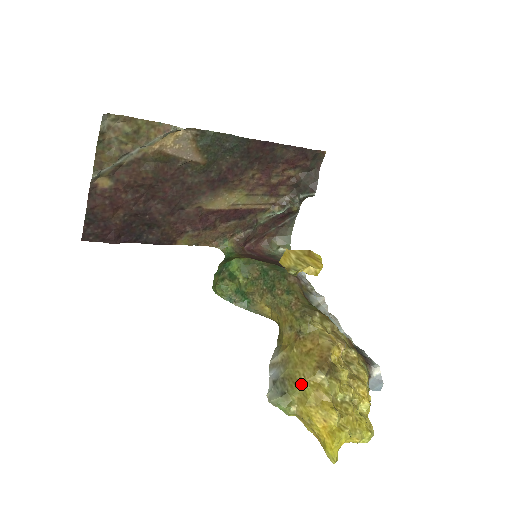
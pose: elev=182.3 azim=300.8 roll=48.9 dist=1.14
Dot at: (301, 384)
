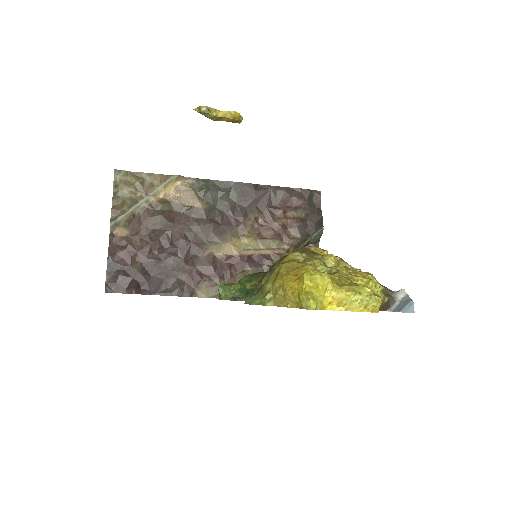
Dot at: (274, 270)
